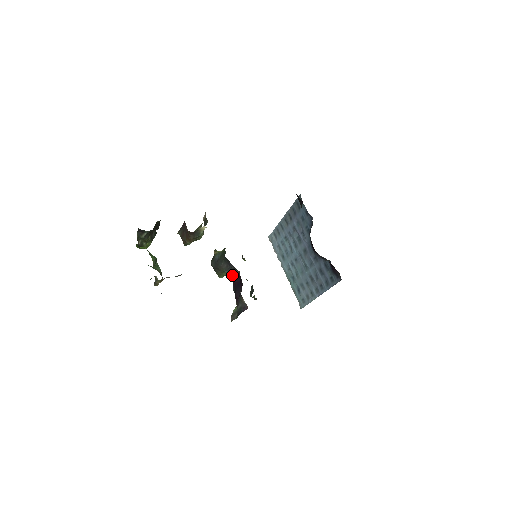
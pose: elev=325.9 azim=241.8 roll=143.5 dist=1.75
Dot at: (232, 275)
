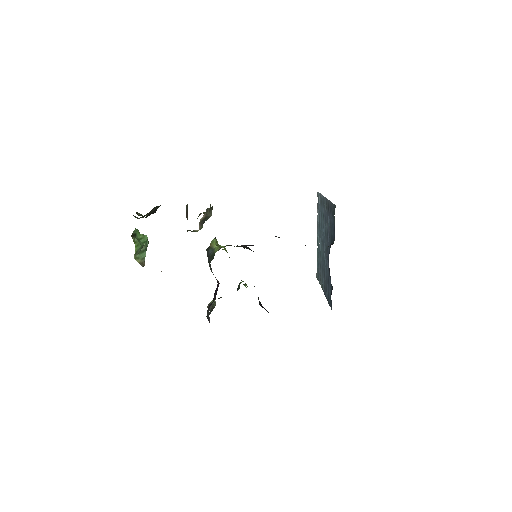
Dot at: occluded
